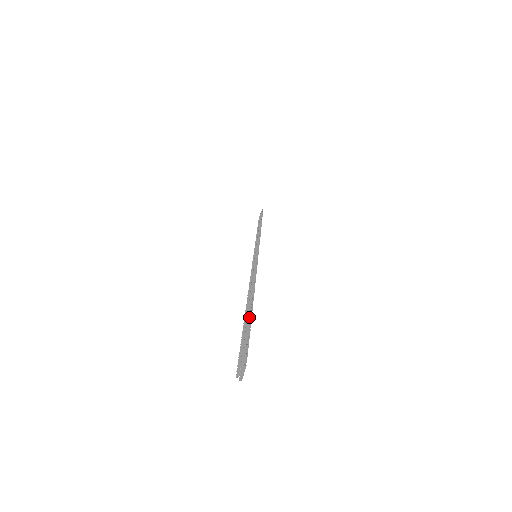
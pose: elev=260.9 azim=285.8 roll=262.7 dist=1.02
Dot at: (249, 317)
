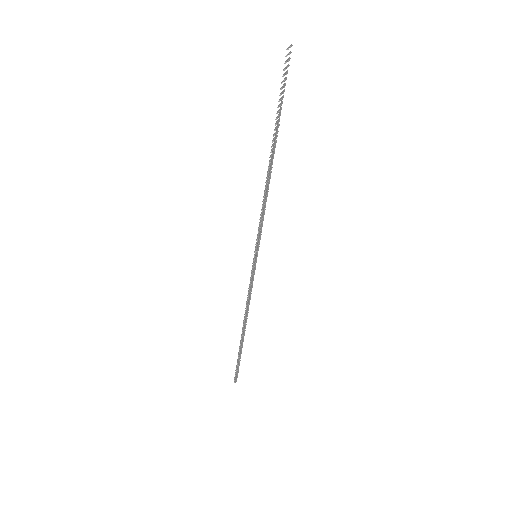
Dot at: (281, 101)
